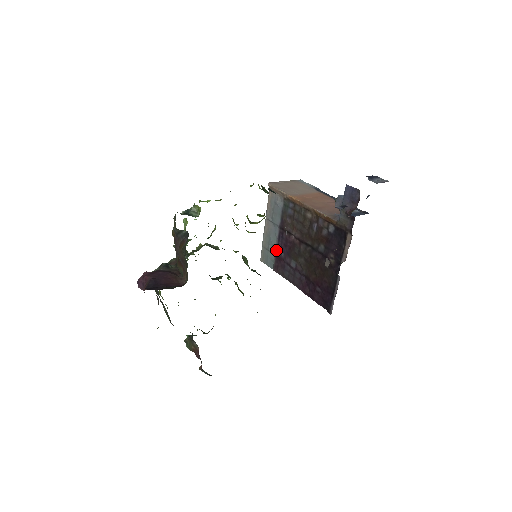
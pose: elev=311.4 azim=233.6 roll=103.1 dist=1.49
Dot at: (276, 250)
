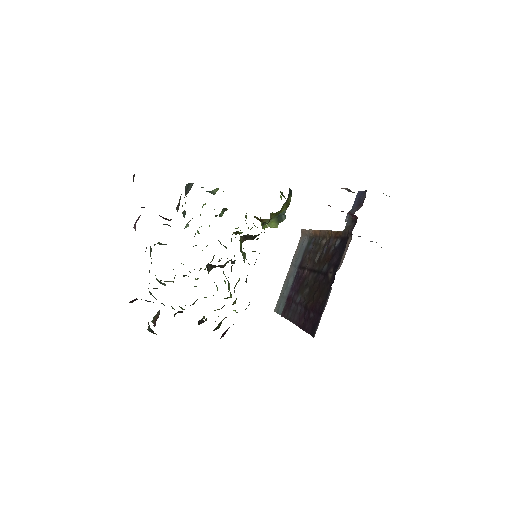
Dot at: (289, 292)
